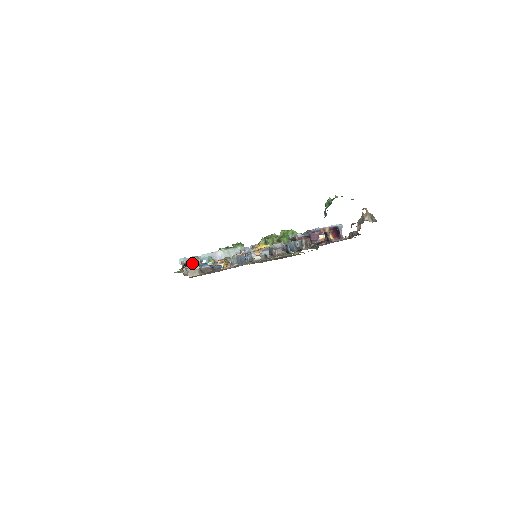
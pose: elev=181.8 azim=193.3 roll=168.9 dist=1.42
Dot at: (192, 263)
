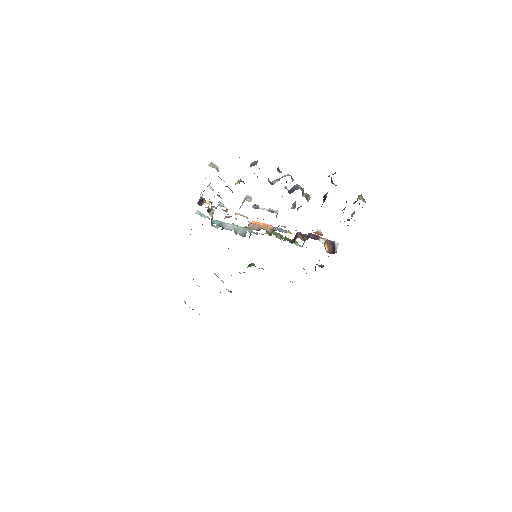
Dot at: (208, 201)
